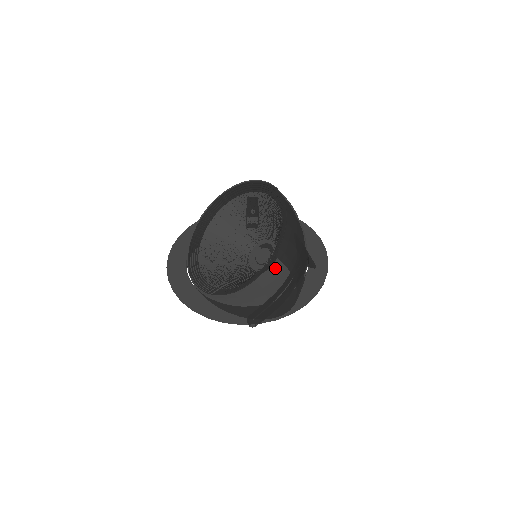
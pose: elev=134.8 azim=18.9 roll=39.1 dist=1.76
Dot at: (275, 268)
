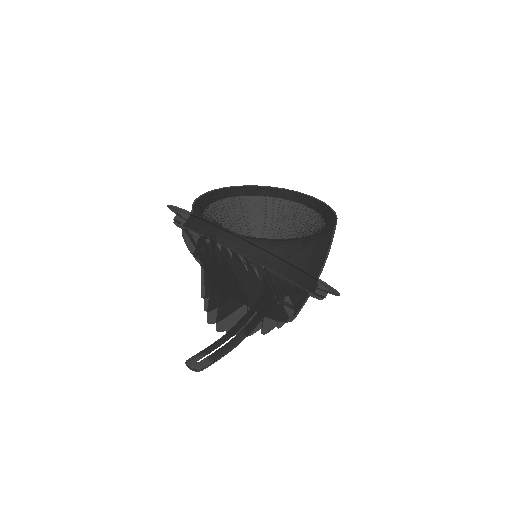
Dot at: (333, 236)
